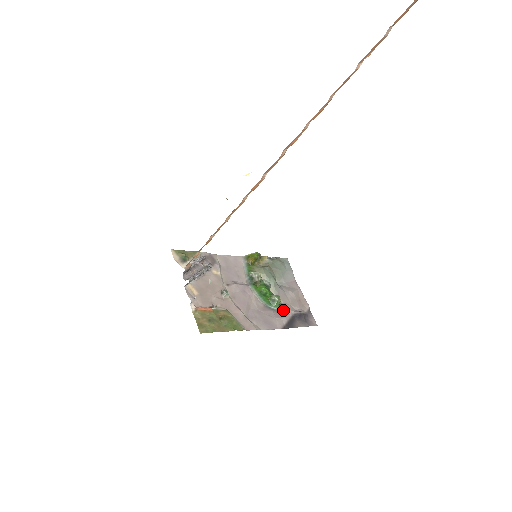
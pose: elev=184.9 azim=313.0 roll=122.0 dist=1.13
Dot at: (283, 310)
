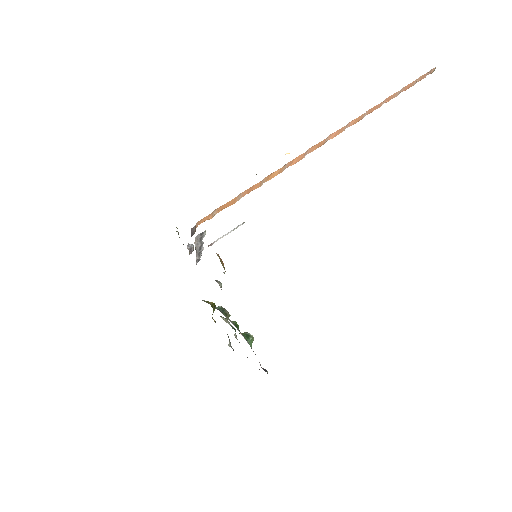
Dot at: occluded
